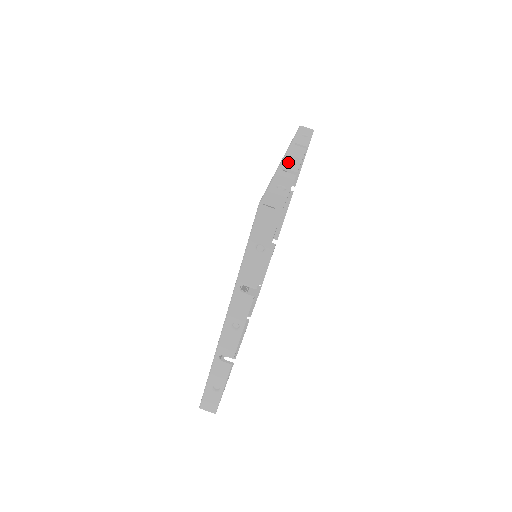
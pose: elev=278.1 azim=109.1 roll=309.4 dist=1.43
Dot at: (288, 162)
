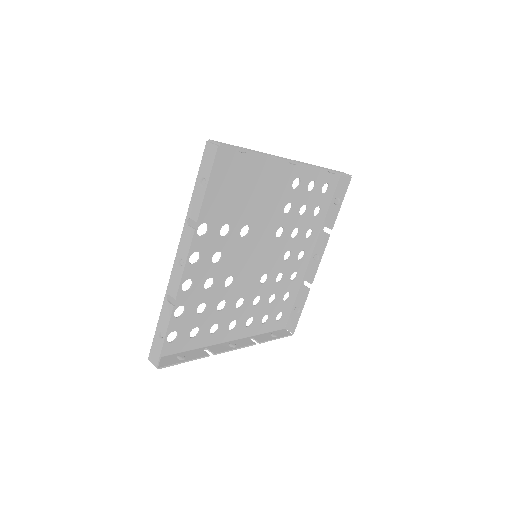
Dot at: occluded
